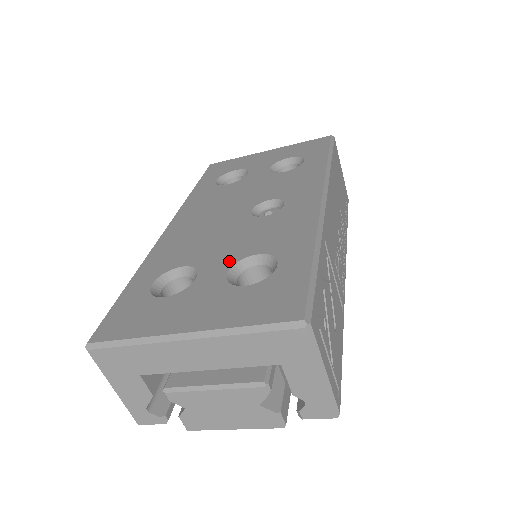
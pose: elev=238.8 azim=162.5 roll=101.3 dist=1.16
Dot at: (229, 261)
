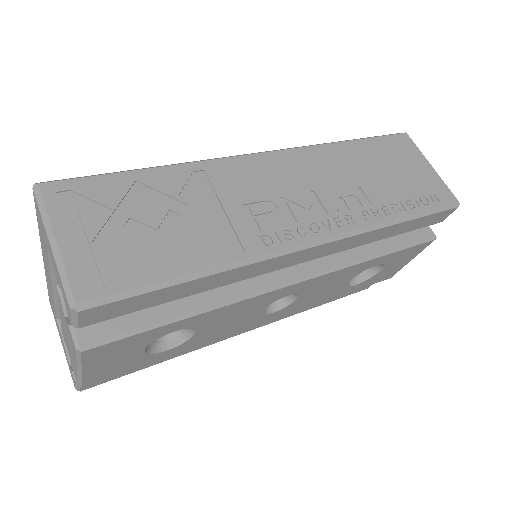
Dot at: occluded
